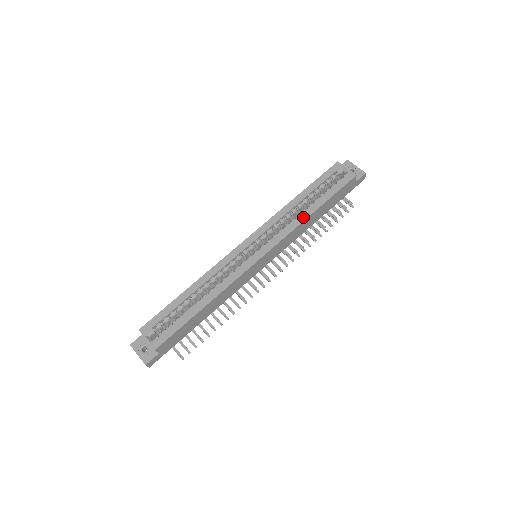
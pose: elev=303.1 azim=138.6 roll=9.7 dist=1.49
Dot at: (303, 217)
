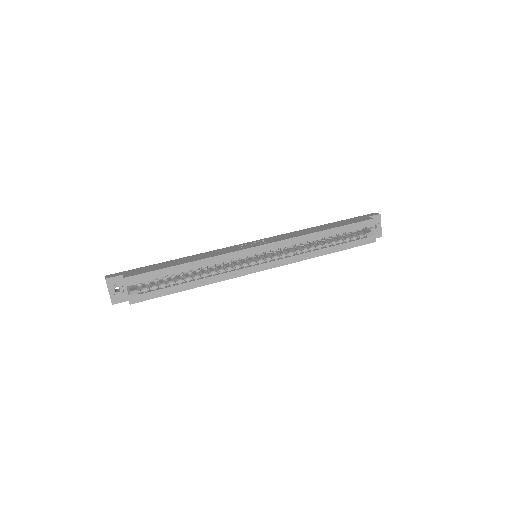
Dot at: (315, 254)
